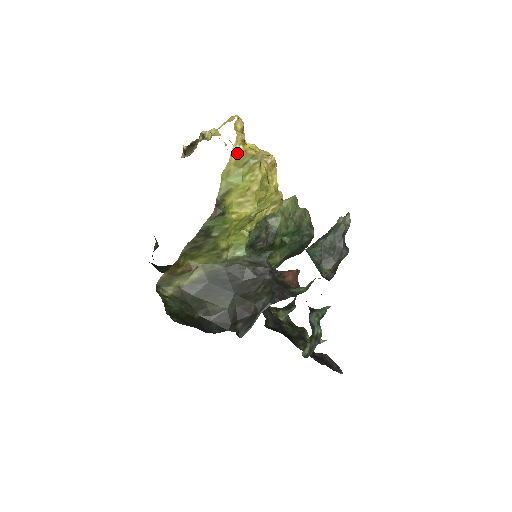
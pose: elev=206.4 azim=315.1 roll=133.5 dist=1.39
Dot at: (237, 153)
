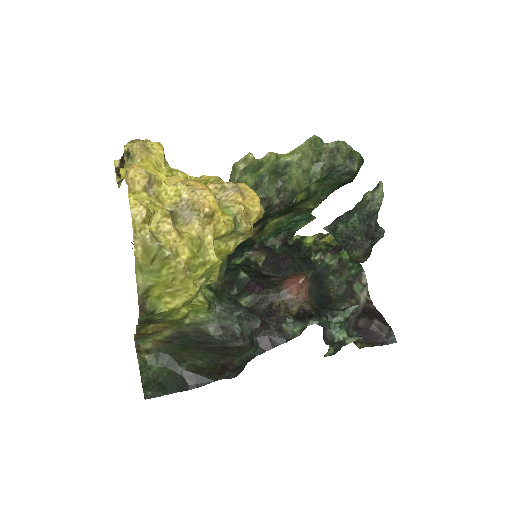
Dot at: (141, 241)
